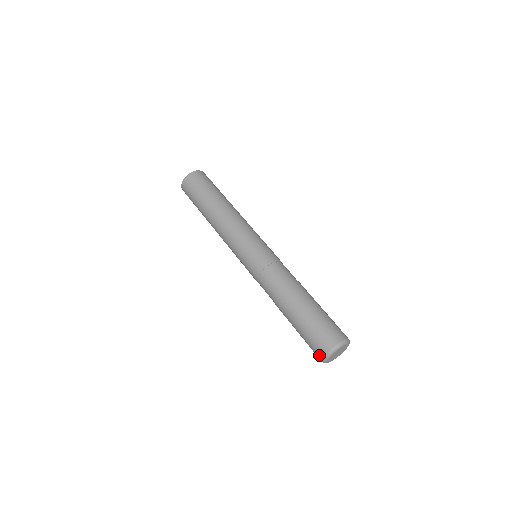
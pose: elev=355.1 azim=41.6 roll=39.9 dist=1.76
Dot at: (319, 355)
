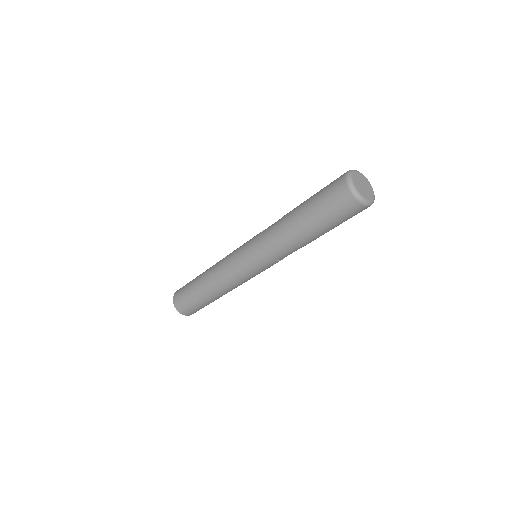
Dot at: (343, 189)
